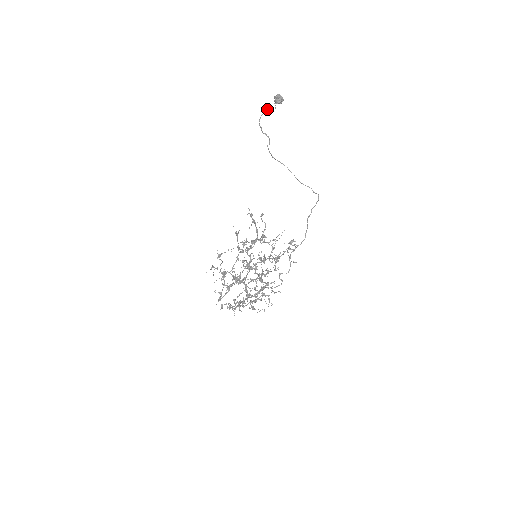
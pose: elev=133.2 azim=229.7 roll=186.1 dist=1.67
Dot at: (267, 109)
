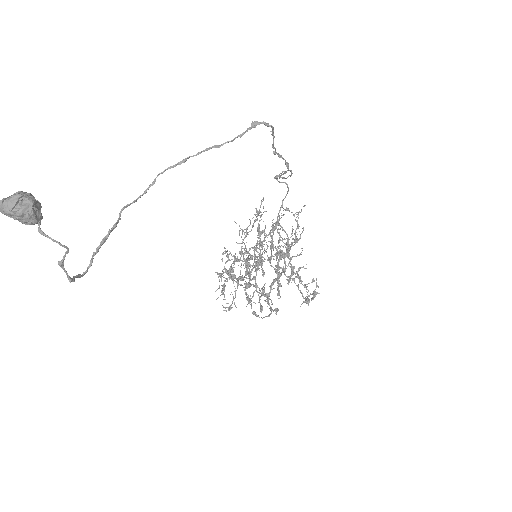
Dot at: (61, 267)
